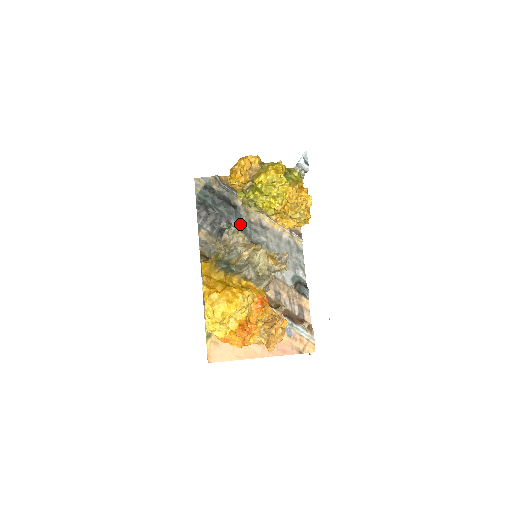
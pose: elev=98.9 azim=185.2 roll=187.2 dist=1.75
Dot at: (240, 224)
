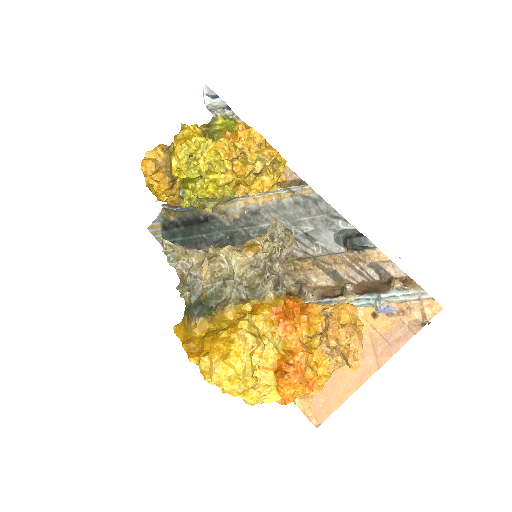
Dot at: (227, 233)
